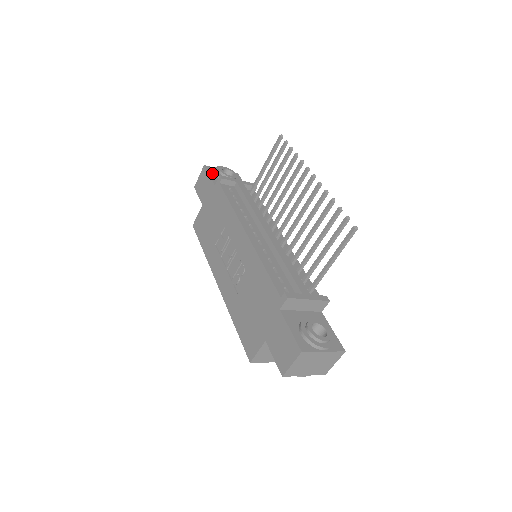
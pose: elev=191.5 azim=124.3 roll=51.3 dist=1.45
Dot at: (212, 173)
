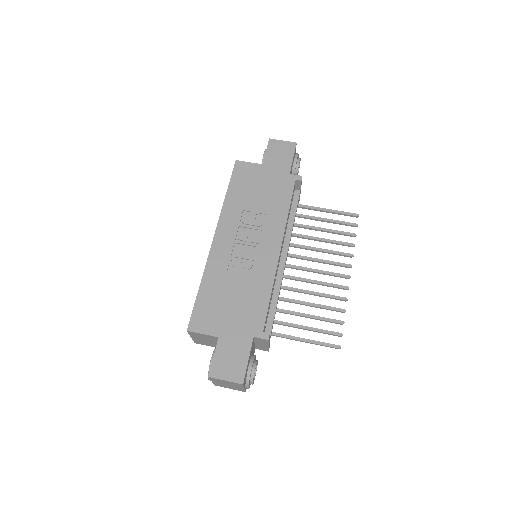
Dot at: occluded
